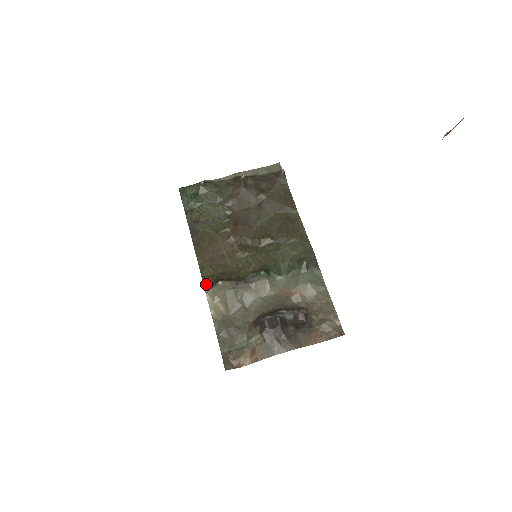
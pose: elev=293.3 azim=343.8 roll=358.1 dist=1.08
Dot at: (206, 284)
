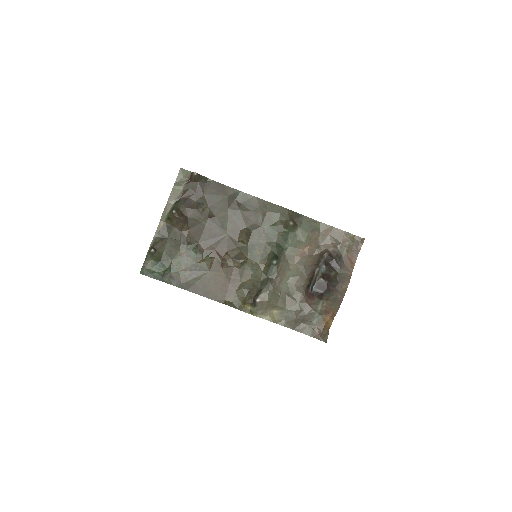
Dot at: (249, 311)
